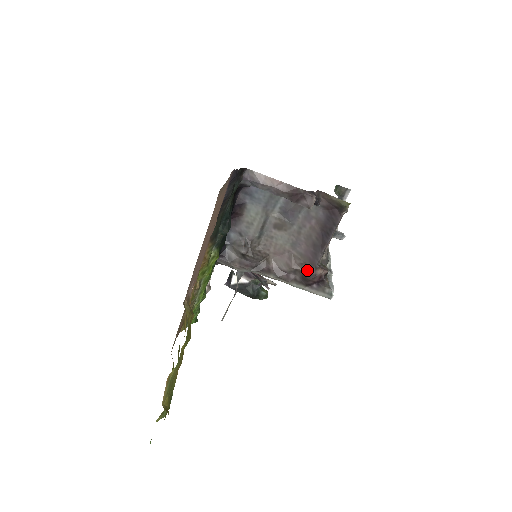
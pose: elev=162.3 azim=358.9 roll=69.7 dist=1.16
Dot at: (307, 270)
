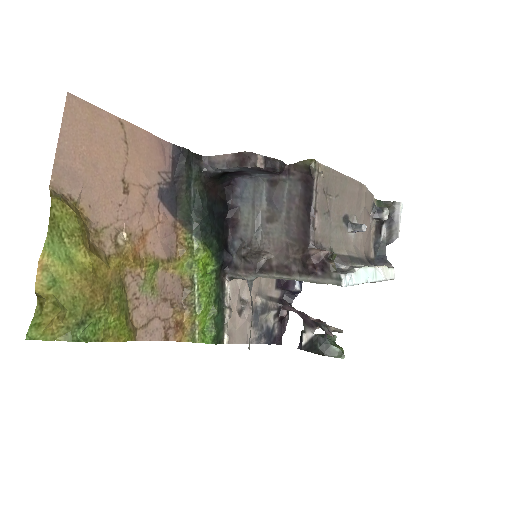
Dot at: (303, 254)
